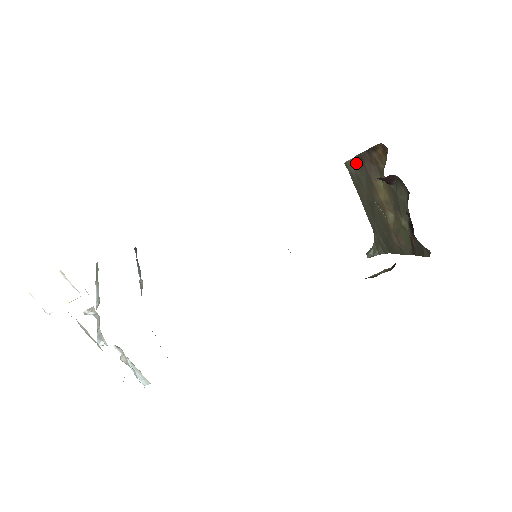
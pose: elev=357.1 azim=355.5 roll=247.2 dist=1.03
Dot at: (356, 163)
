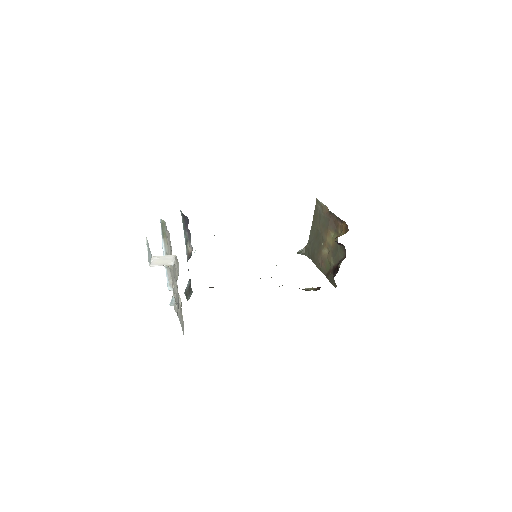
Dot at: (325, 210)
